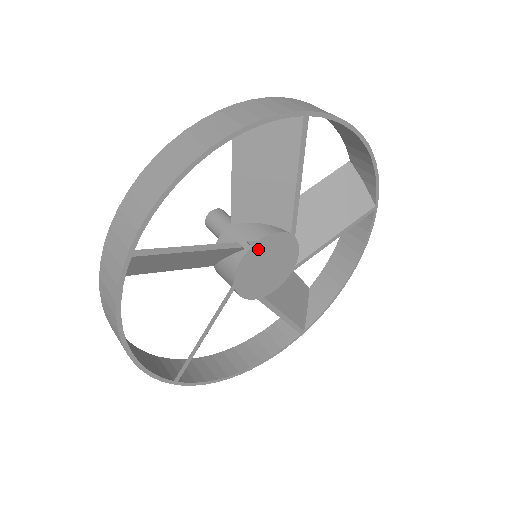
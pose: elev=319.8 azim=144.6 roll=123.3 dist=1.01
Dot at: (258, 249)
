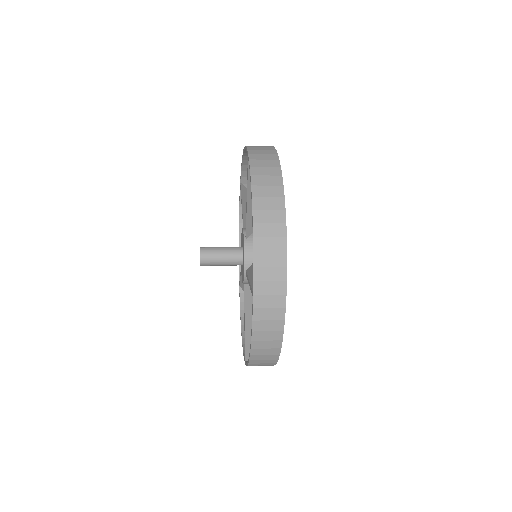
Dot at: occluded
